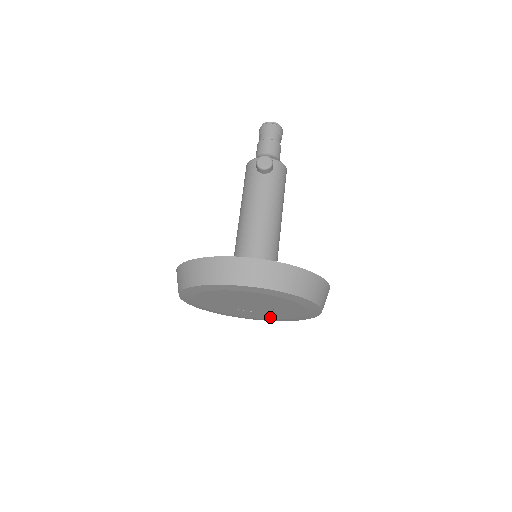
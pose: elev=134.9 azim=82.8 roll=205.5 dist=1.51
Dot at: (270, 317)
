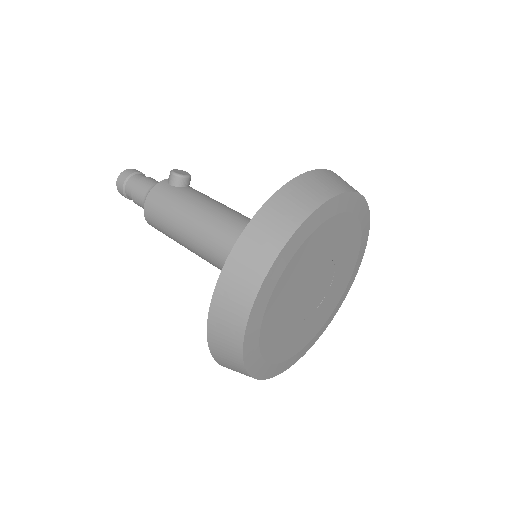
Dot at: (309, 335)
